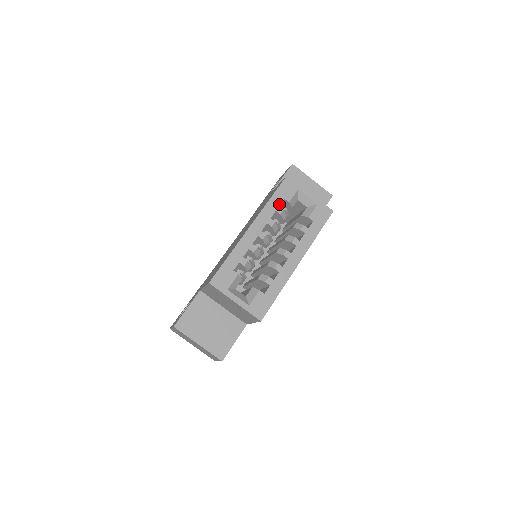
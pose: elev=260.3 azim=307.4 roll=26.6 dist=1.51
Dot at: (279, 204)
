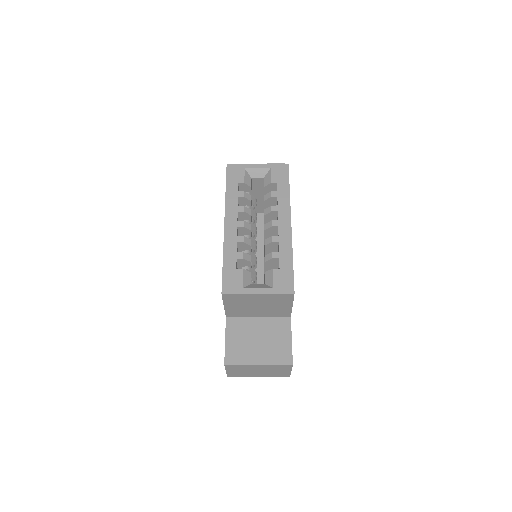
Dot at: (237, 190)
